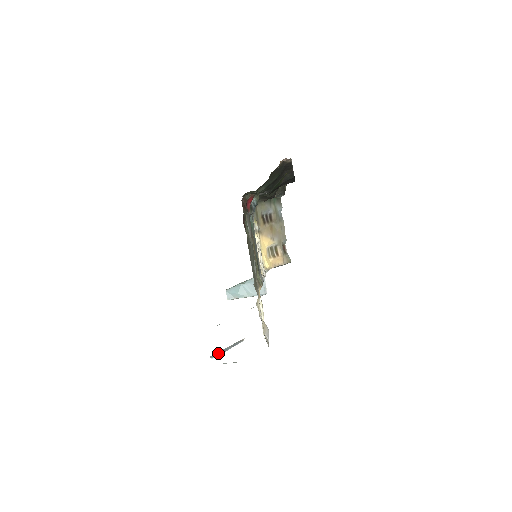
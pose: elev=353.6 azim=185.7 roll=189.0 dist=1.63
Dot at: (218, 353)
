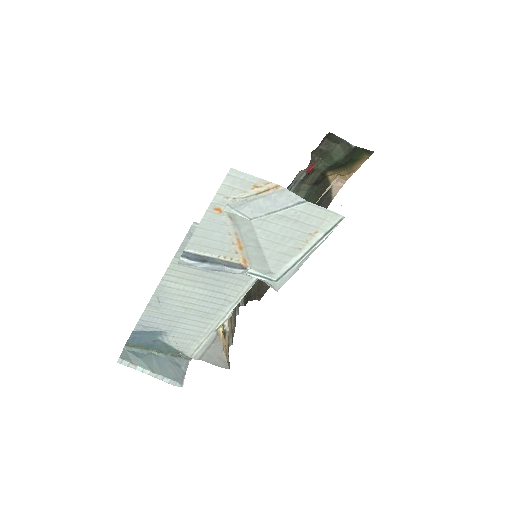
Dot at: (198, 257)
